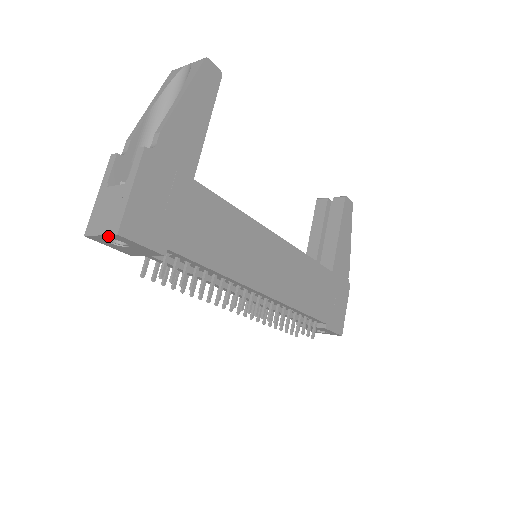
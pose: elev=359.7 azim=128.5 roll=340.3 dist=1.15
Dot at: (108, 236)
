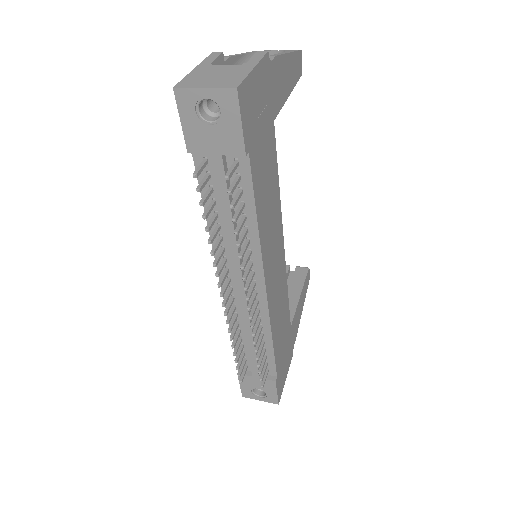
Dot at: (215, 91)
